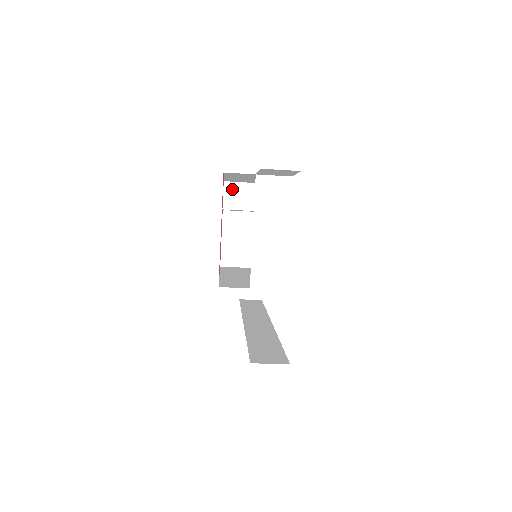
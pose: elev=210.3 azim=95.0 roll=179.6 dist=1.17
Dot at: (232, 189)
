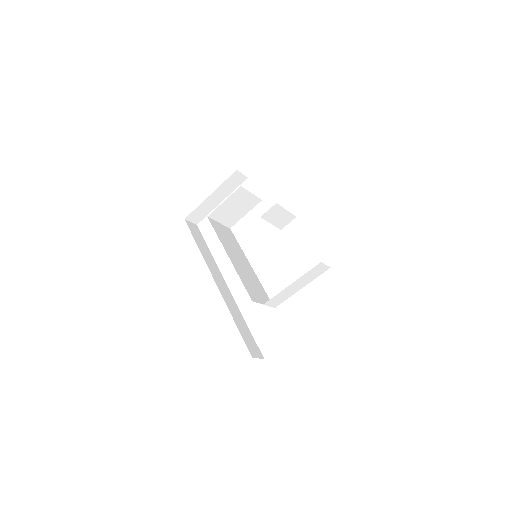
Dot at: (276, 209)
